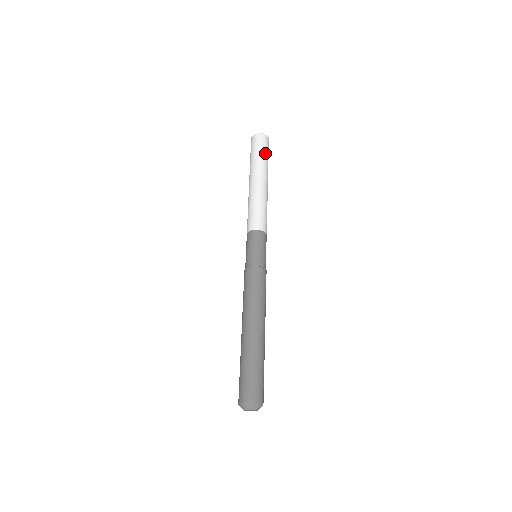
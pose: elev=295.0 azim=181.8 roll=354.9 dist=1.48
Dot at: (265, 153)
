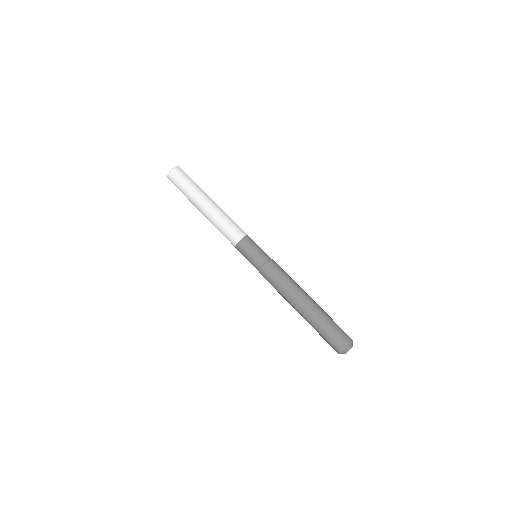
Dot at: (187, 182)
